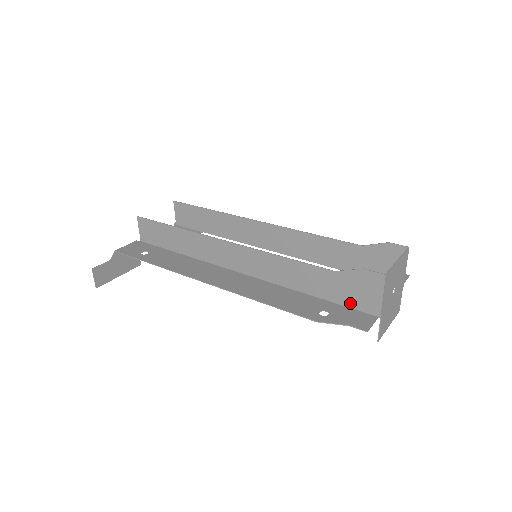
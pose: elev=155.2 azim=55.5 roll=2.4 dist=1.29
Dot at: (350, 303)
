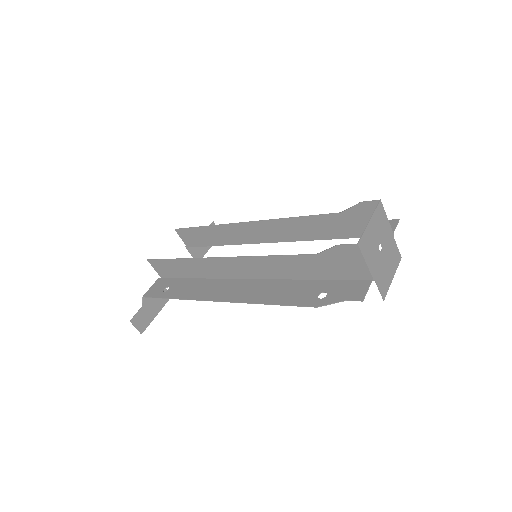
Dot at: (343, 276)
